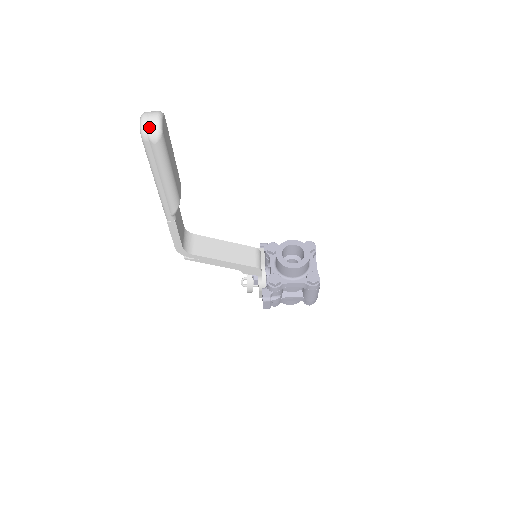
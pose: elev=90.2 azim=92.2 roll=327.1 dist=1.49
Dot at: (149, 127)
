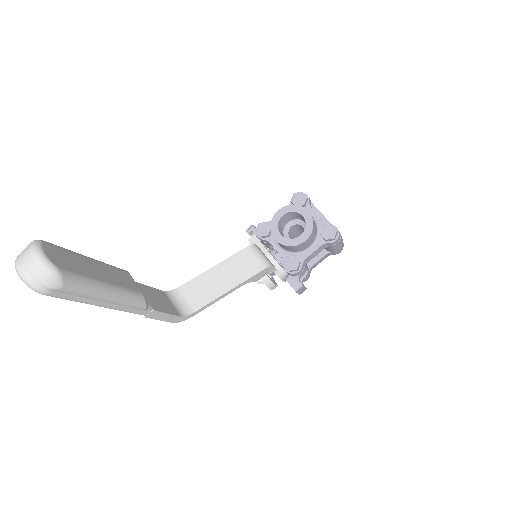
Dot at: (37, 278)
